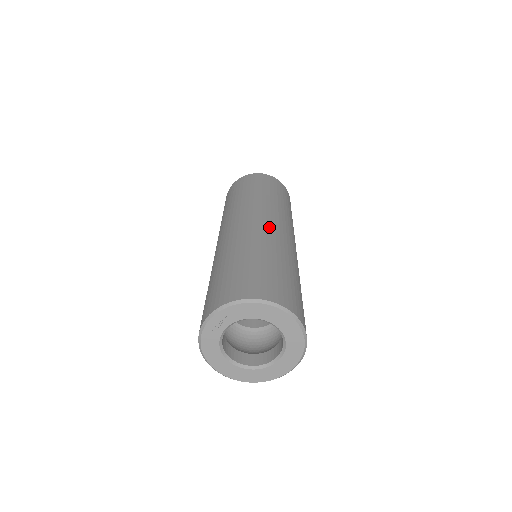
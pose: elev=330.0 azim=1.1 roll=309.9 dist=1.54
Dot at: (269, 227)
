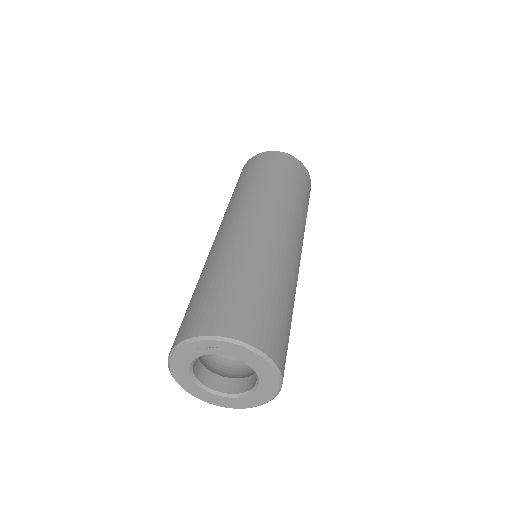
Dot at: (290, 246)
